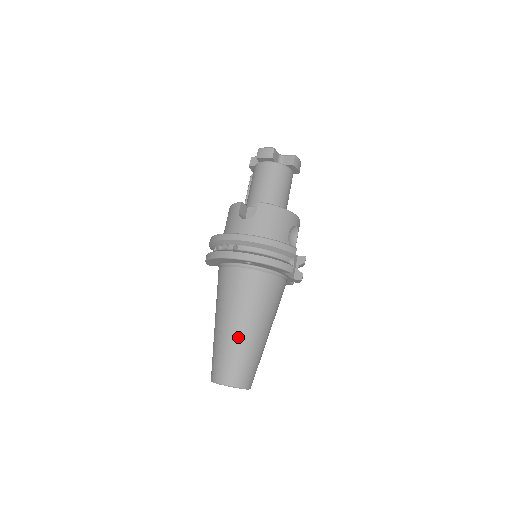
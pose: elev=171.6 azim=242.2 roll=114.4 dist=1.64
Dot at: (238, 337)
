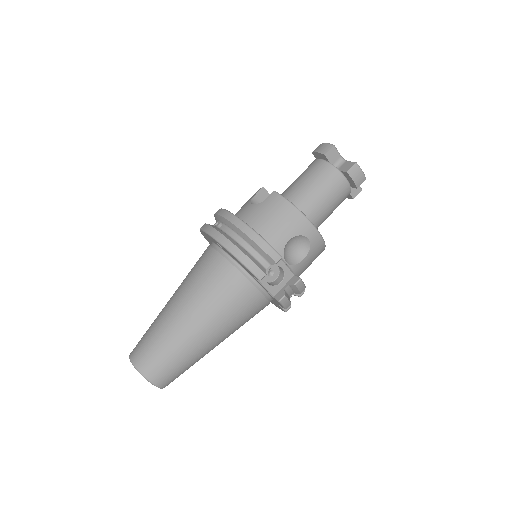
Dot at: (170, 320)
